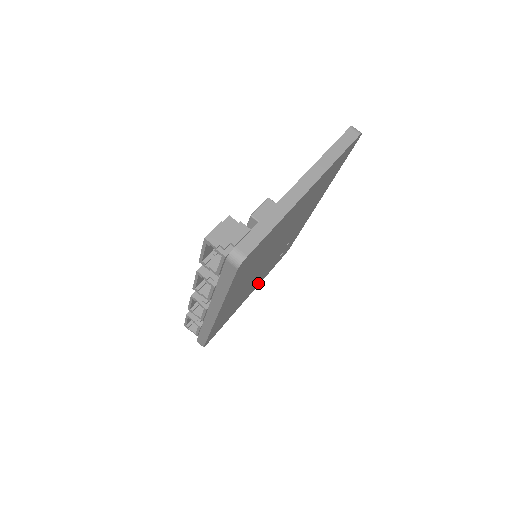
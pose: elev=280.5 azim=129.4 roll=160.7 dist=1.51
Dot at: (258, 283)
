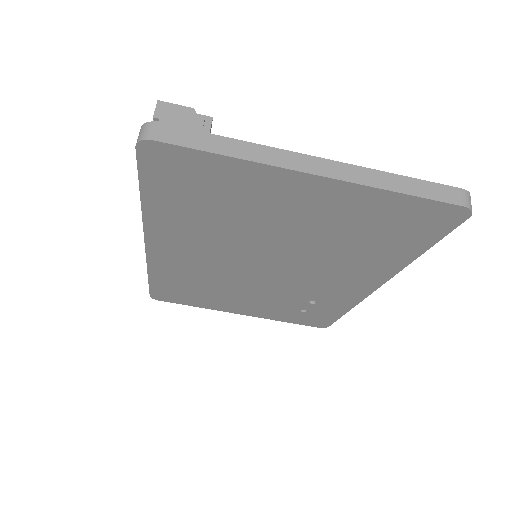
Dot at: (258, 311)
